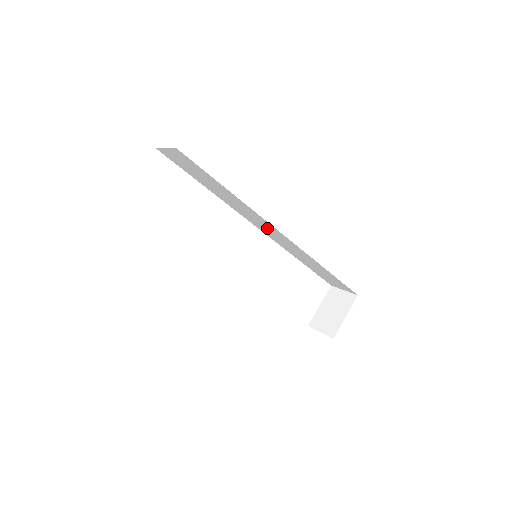
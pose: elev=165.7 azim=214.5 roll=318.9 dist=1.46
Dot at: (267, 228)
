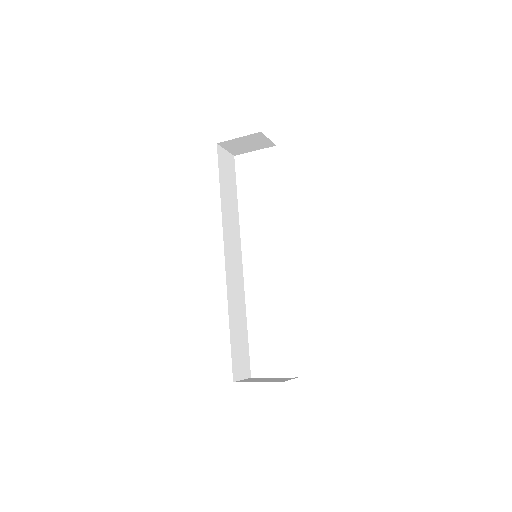
Dot at: occluded
